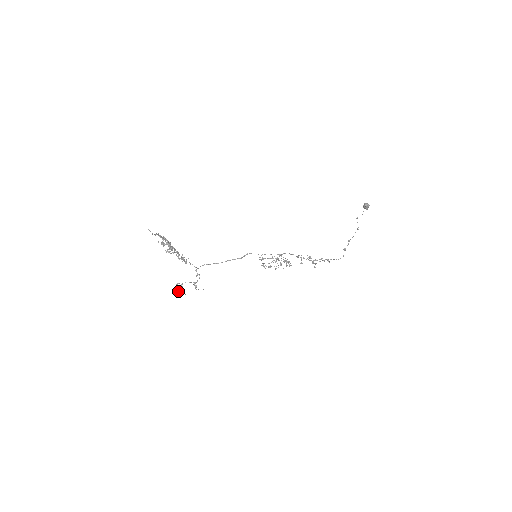
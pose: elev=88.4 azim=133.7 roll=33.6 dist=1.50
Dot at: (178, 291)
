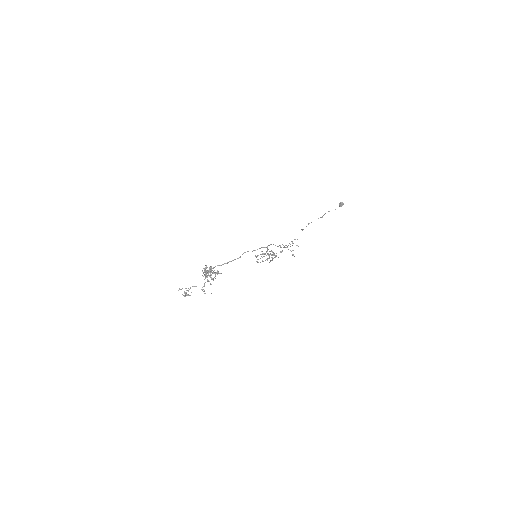
Dot at: (184, 296)
